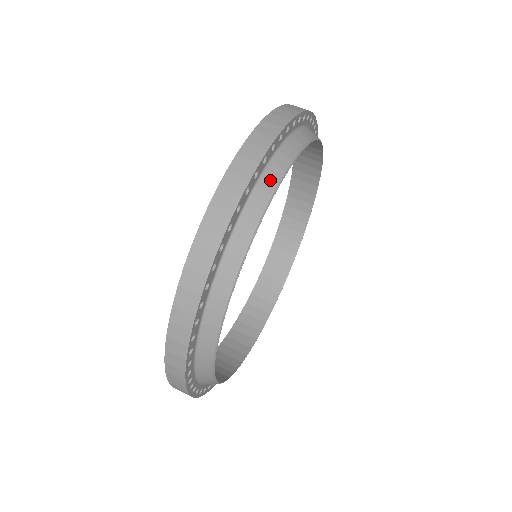
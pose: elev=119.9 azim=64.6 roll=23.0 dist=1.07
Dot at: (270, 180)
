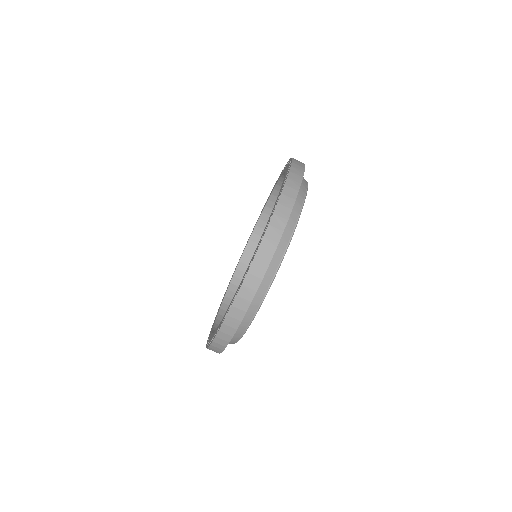
Dot at: (255, 305)
